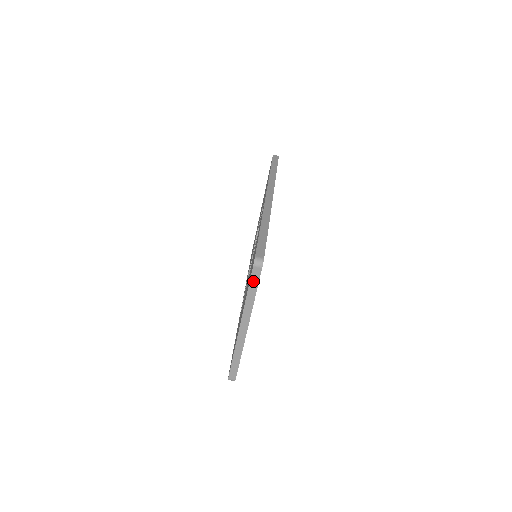
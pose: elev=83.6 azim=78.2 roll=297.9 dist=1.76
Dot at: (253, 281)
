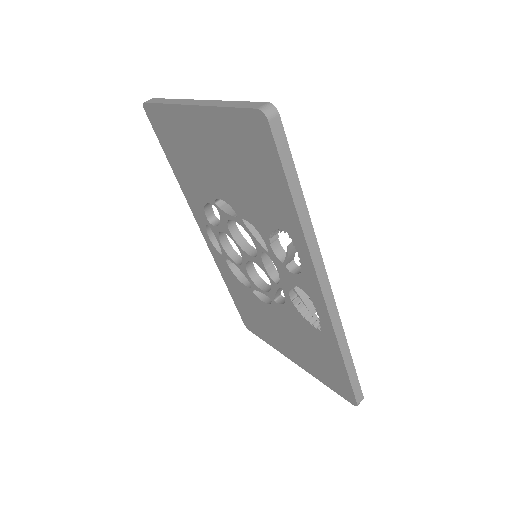
Dot at: (155, 102)
